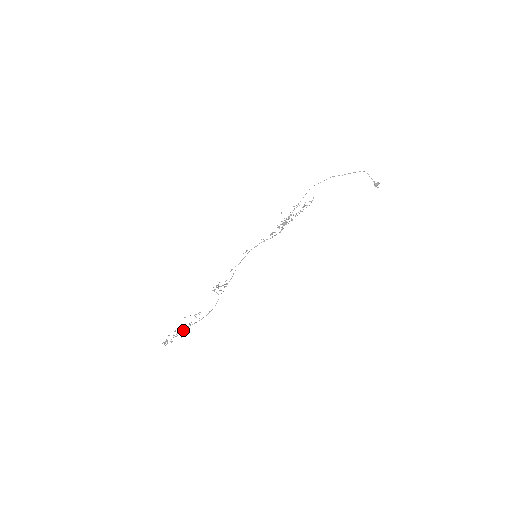
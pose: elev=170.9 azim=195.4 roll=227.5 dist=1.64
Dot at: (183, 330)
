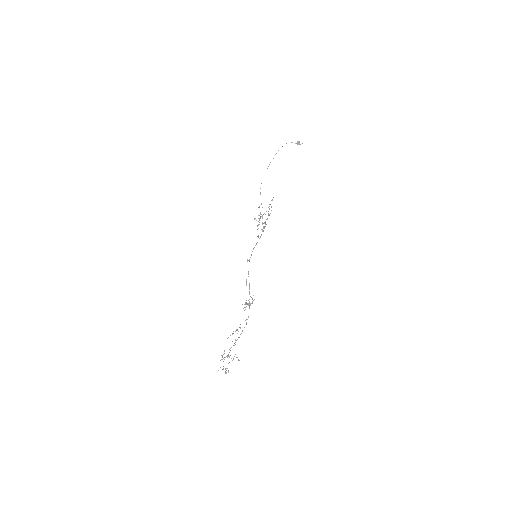
Dot at: occluded
